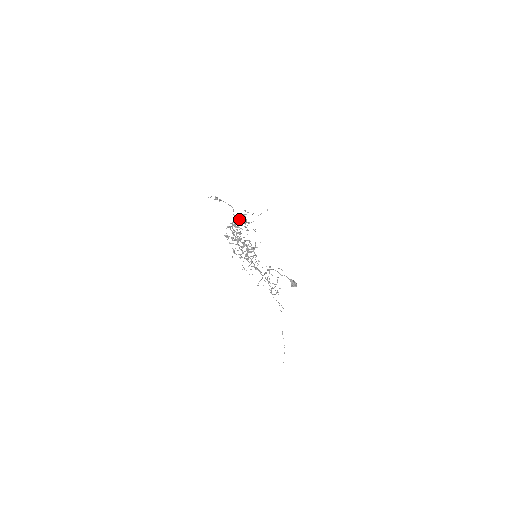
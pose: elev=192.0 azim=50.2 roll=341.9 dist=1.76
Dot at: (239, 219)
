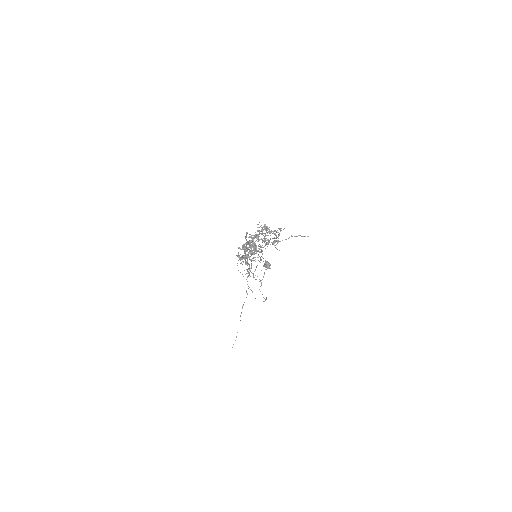
Dot at: (273, 243)
